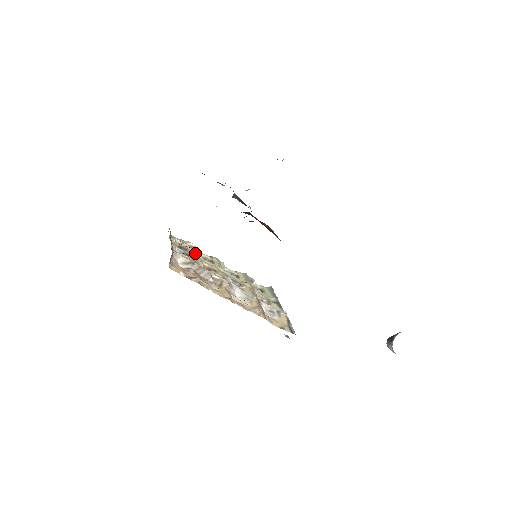
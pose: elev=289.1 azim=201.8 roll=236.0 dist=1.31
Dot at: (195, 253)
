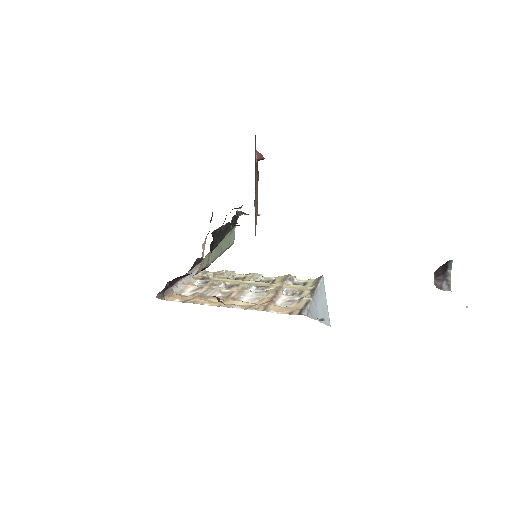
Dot at: (223, 277)
